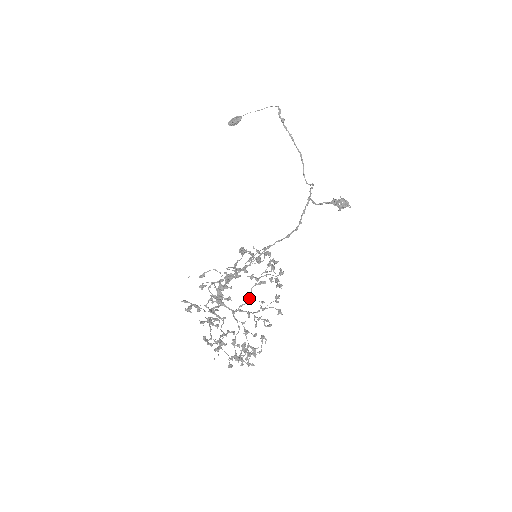
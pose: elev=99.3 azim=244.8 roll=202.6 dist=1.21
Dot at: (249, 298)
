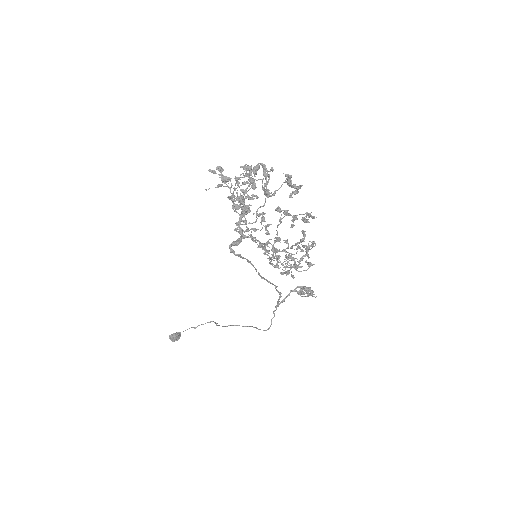
Dot at: occluded
